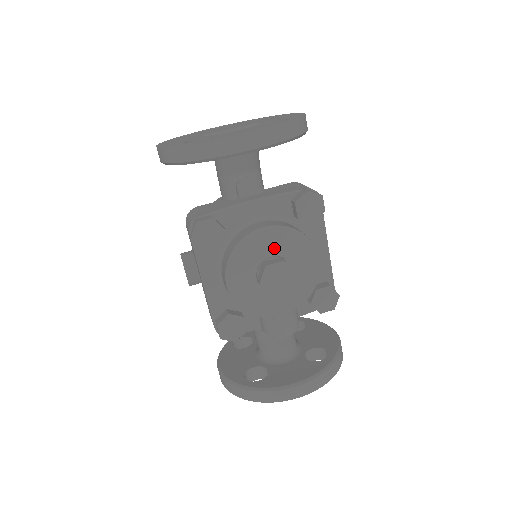
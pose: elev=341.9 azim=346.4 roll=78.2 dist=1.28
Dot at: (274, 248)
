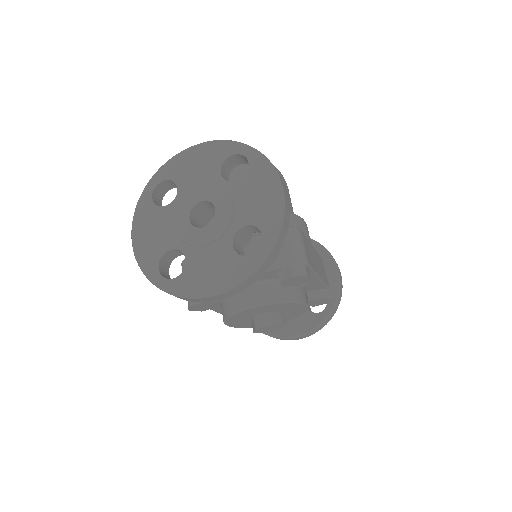
Dot at: (263, 311)
